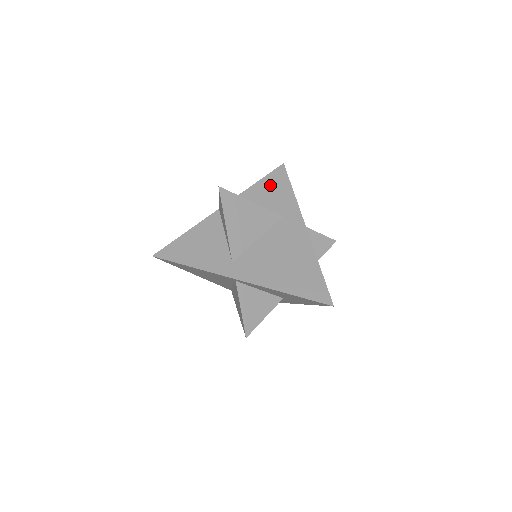
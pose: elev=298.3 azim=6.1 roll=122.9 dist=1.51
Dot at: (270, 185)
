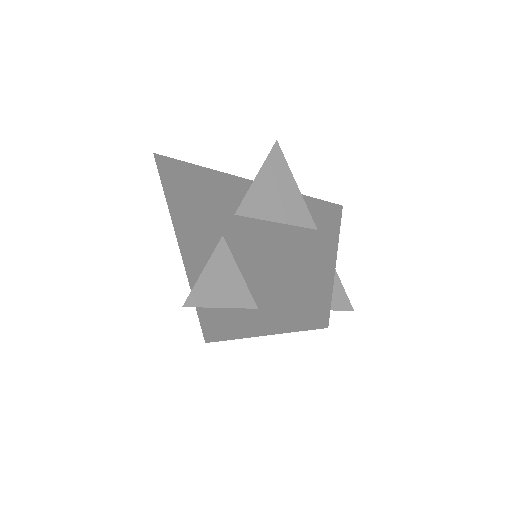
Dot at: (319, 206)
